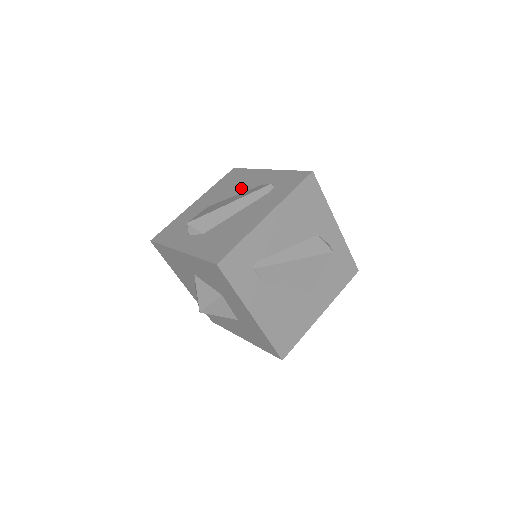
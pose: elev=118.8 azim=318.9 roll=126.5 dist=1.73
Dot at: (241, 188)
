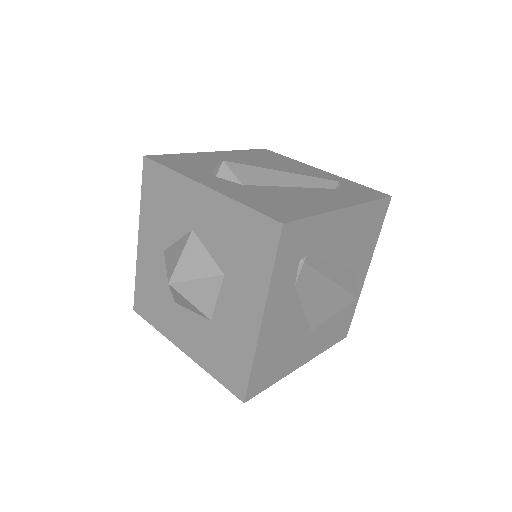
Dot at: (287, 168)
